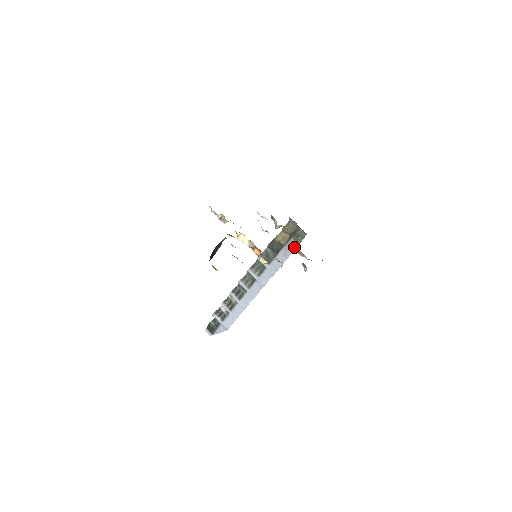
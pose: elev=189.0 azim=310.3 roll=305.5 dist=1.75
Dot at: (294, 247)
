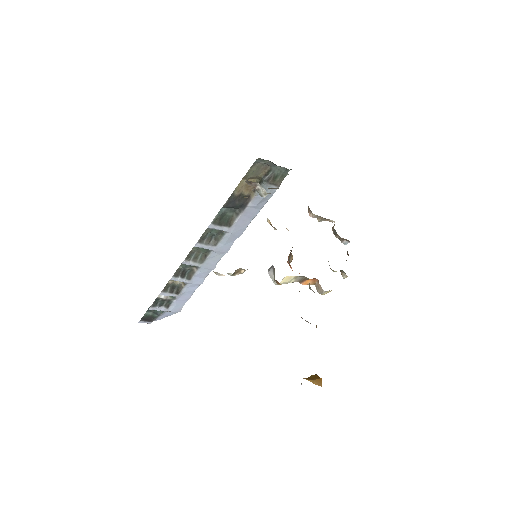
Dot at: (310, 216)
